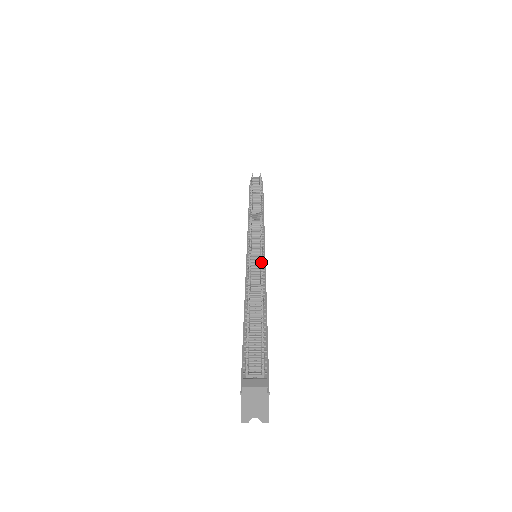
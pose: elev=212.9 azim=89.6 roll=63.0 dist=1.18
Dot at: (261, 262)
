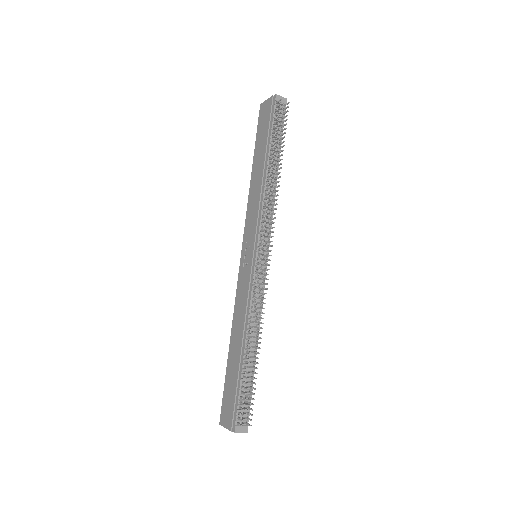
Dot at: occluded
